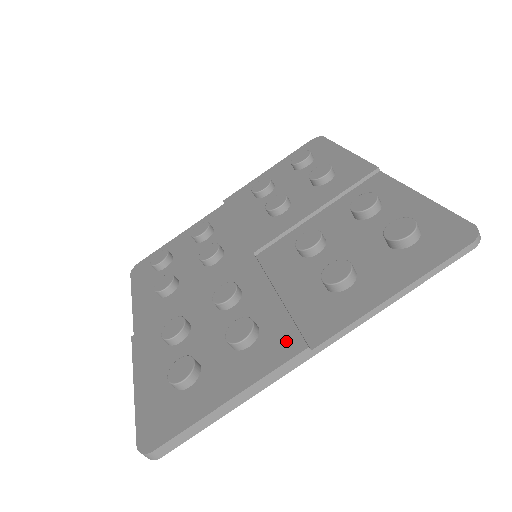
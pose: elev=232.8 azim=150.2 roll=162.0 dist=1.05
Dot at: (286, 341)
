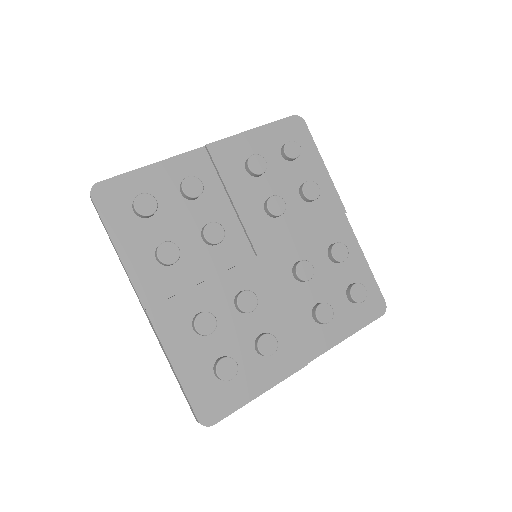
Dot at: (294, 357)
